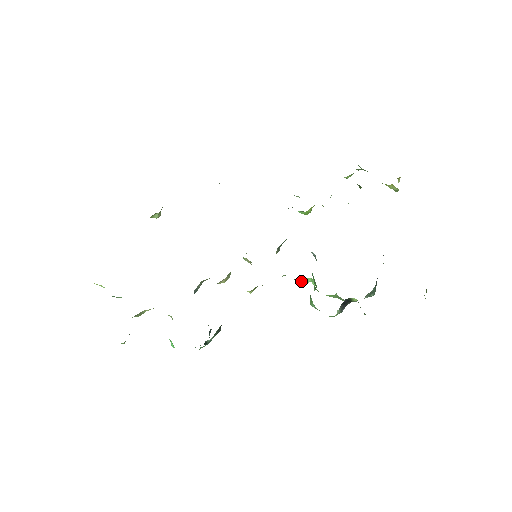
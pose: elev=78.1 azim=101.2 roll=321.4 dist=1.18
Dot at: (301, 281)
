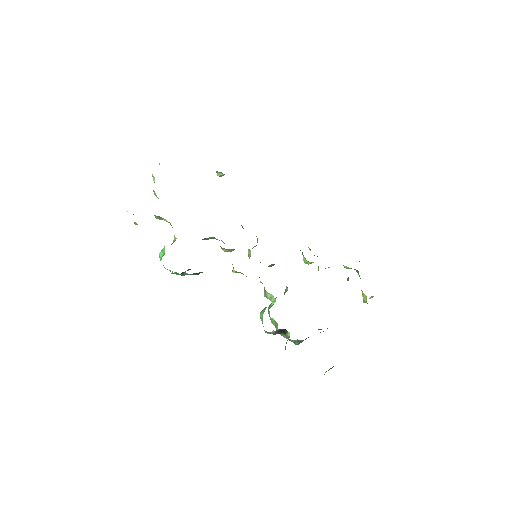
Dot at: (268, 295)
